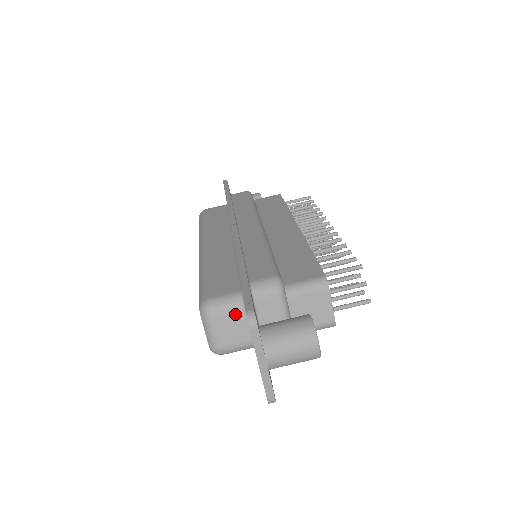
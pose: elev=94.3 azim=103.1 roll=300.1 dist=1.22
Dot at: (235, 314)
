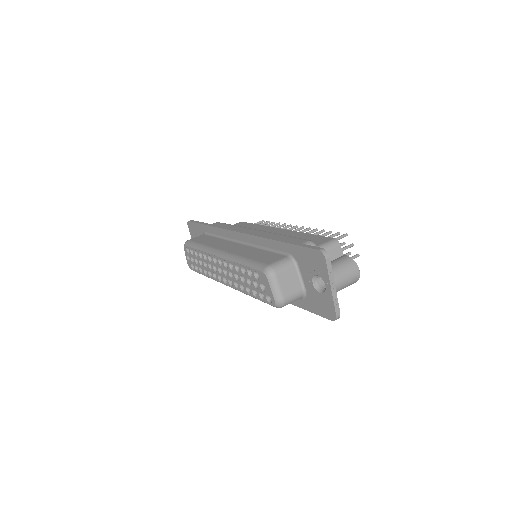
Dot at: (290, 271)
